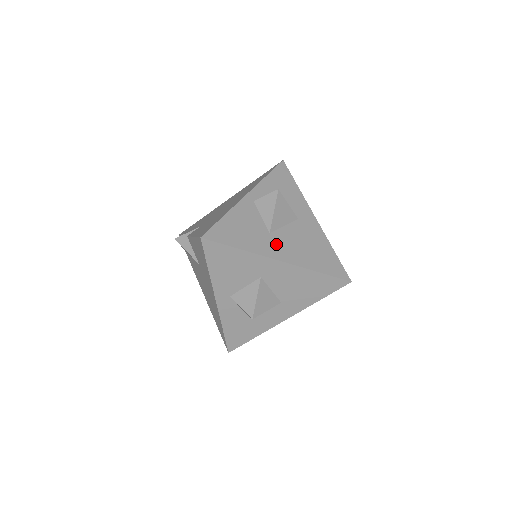
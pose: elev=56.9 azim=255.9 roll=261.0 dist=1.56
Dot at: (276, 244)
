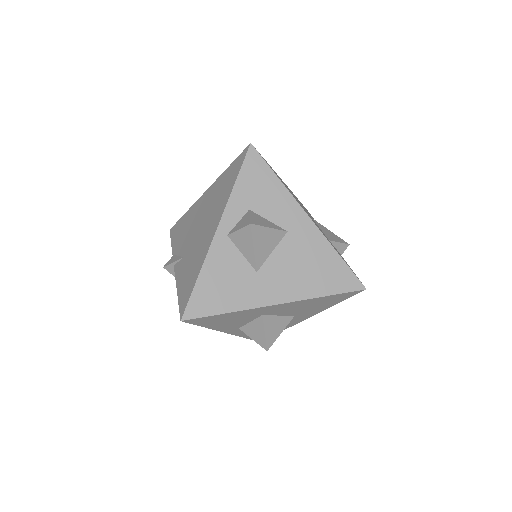
Dot at: (267, 284)
